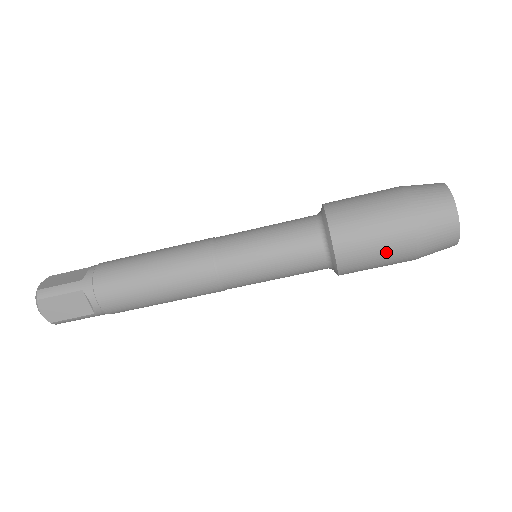
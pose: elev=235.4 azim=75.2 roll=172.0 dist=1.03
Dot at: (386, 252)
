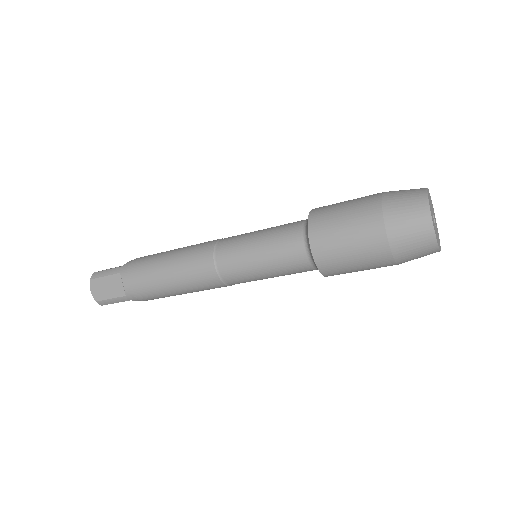
Dot at: (358, 245)
